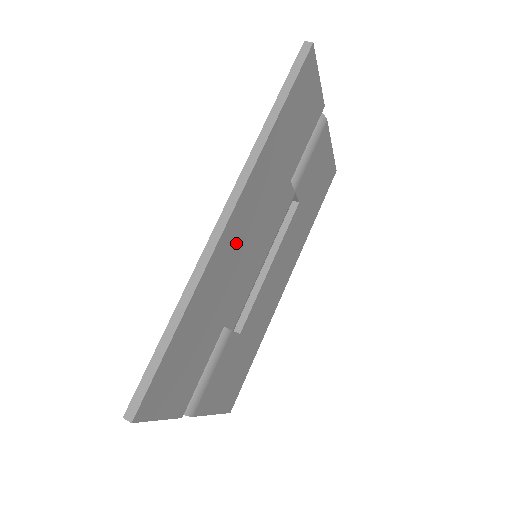
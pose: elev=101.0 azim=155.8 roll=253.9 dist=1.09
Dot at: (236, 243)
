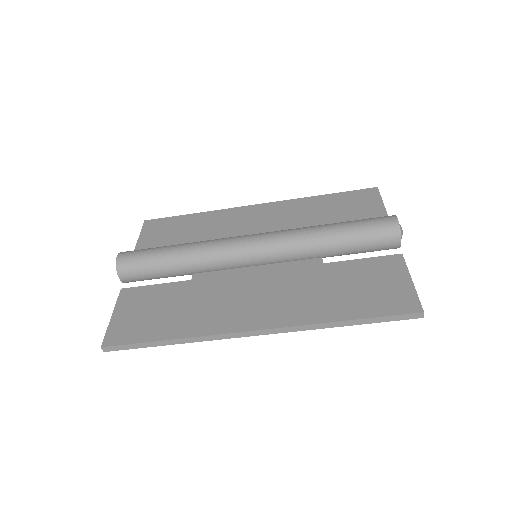
Dot at: occluded
